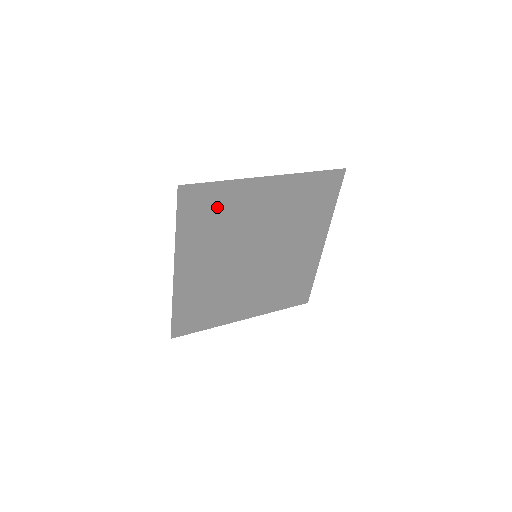
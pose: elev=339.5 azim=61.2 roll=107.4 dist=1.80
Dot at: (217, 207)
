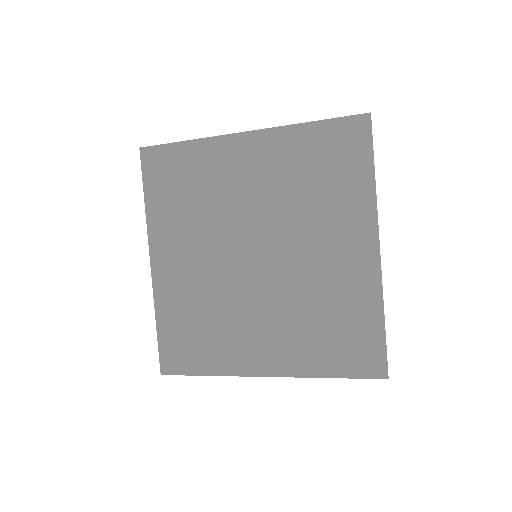
Dot at: (187, 176)
